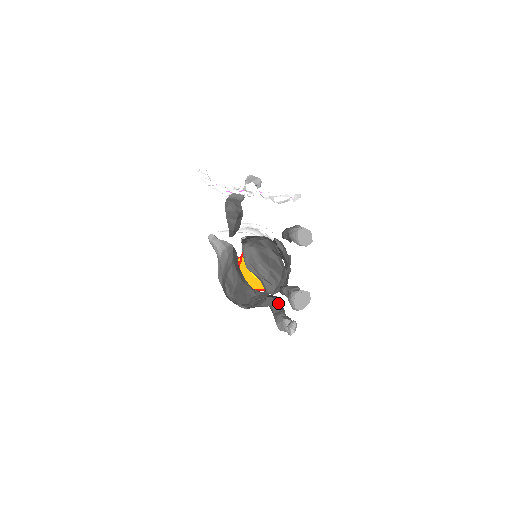
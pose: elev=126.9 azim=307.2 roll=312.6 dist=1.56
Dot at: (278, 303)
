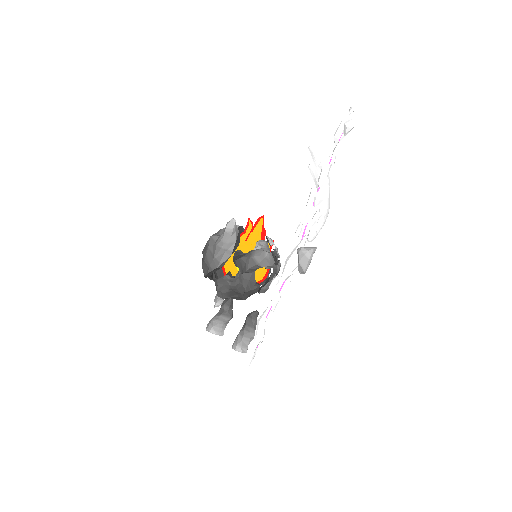
Dot at: occluded
